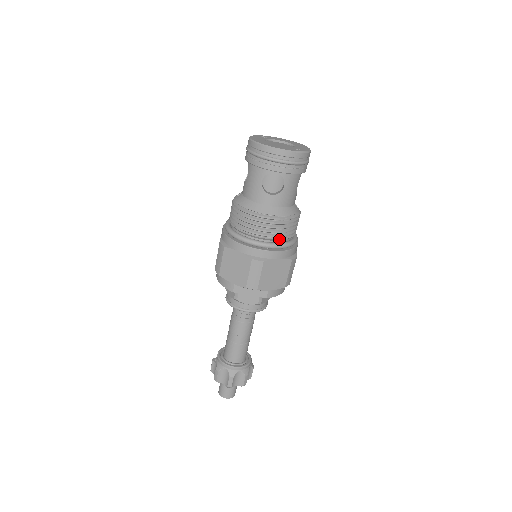
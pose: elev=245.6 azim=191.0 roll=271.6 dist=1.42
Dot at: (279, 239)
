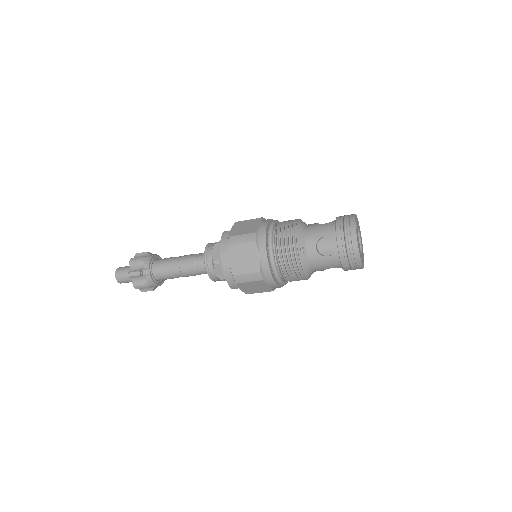
Dot at: occluded
